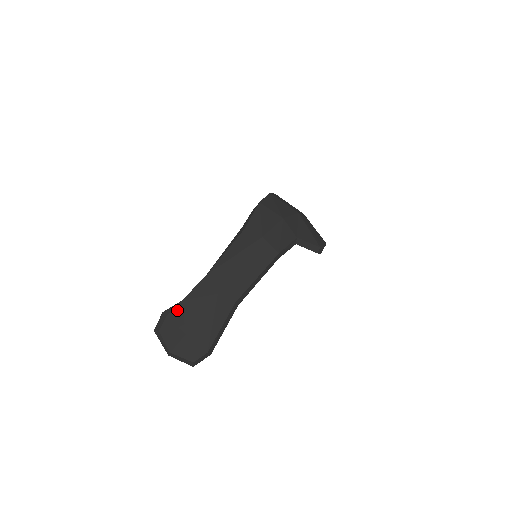
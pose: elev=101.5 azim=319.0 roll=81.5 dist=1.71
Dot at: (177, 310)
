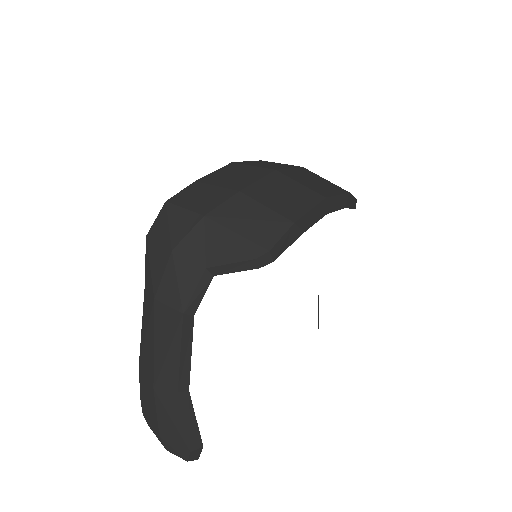
Dot at: (143, 408)
